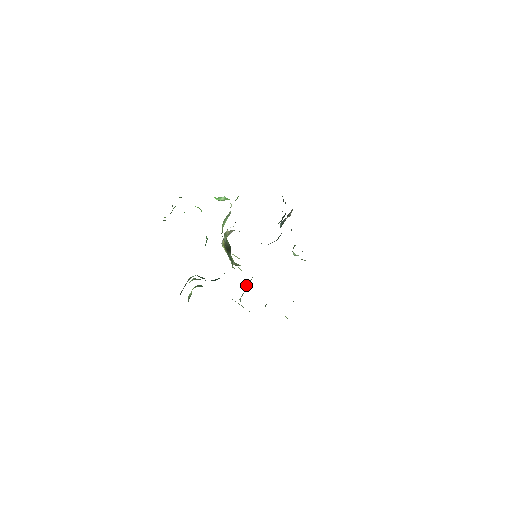
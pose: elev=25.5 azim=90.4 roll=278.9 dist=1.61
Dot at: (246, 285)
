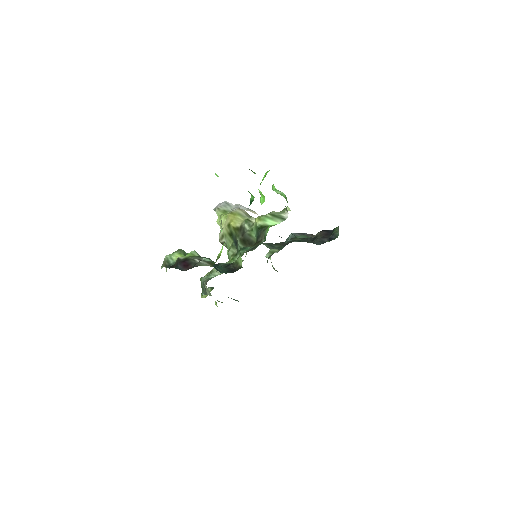
Dot at: occluded
